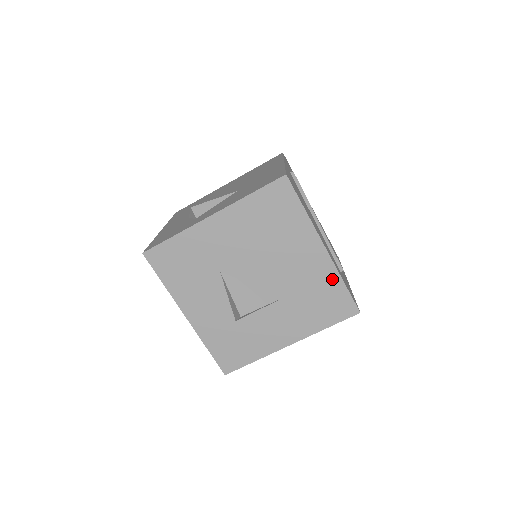
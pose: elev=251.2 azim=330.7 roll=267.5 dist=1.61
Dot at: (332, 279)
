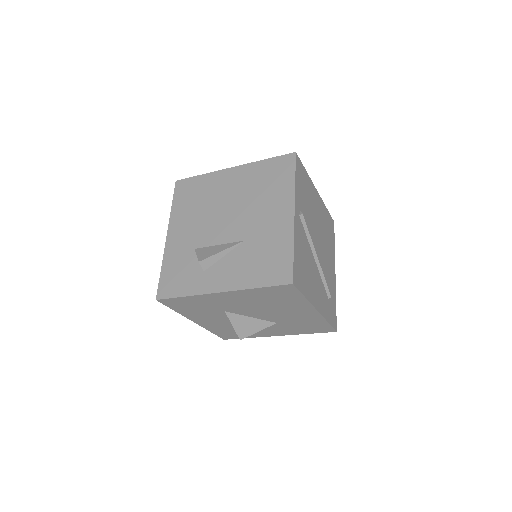
Dot at: (319, 321)
